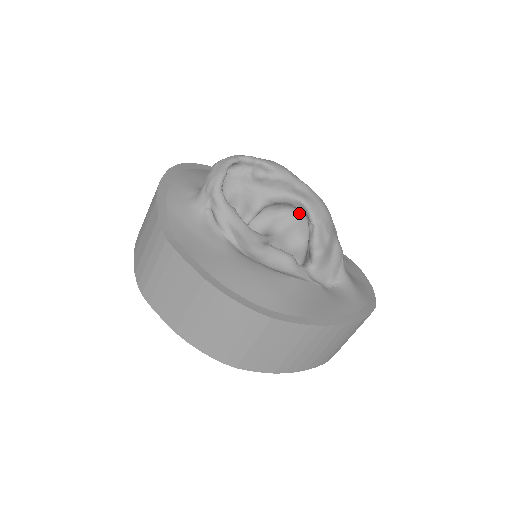
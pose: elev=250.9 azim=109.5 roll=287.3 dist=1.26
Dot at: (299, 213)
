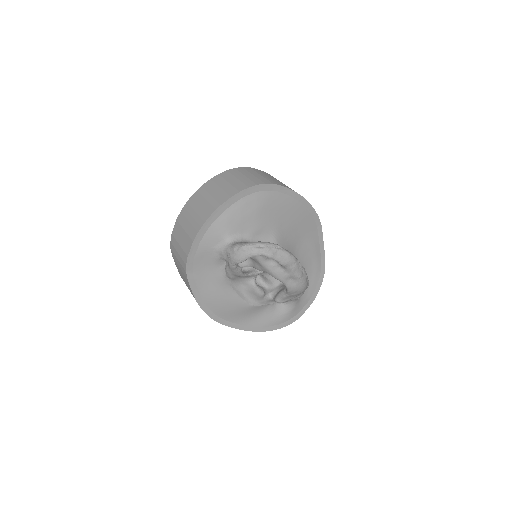
Dot at: occluded
